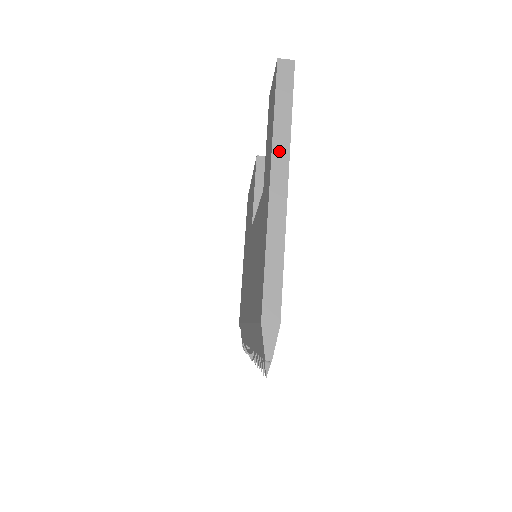
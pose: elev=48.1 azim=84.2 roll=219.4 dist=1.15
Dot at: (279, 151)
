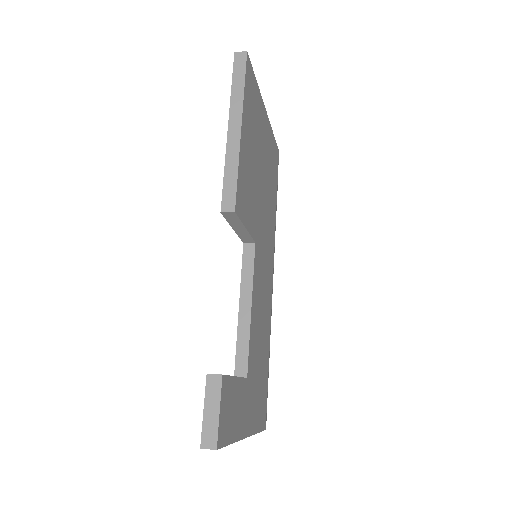
Dot at: occluded
